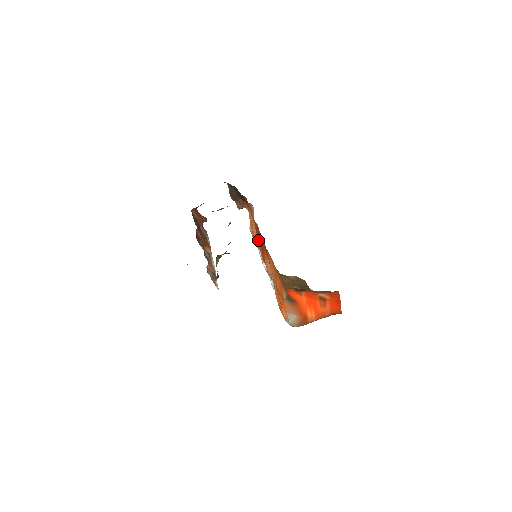
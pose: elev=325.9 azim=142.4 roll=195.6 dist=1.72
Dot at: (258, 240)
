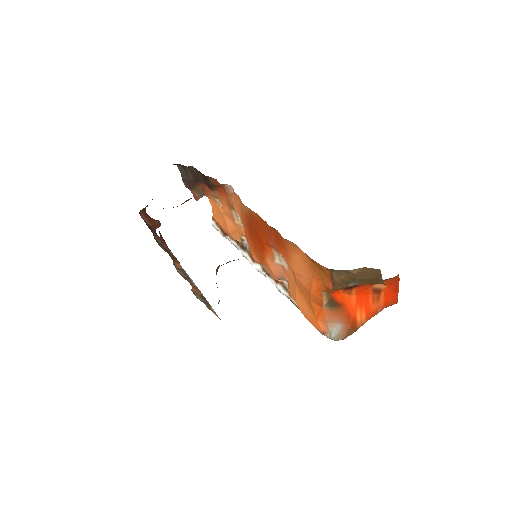
Dot at: (246, 234)
